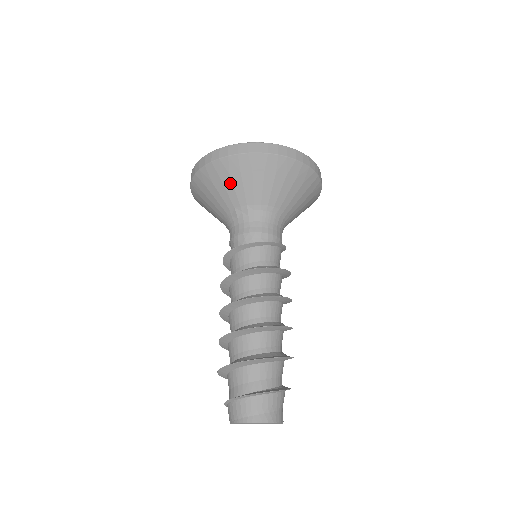
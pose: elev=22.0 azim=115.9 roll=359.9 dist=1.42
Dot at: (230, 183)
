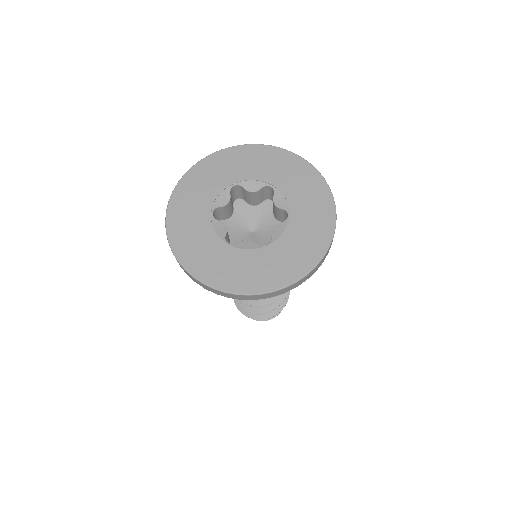
Dot at: occluded
